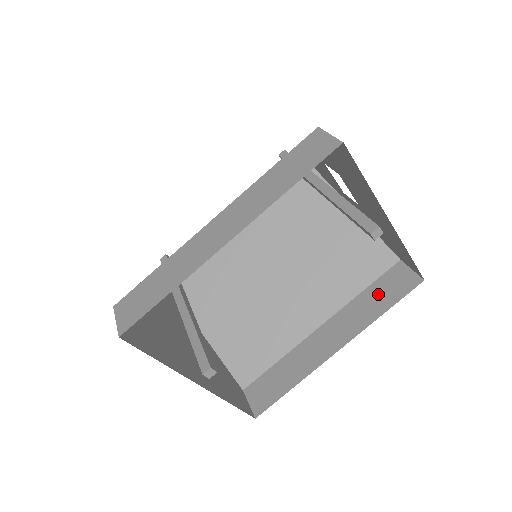
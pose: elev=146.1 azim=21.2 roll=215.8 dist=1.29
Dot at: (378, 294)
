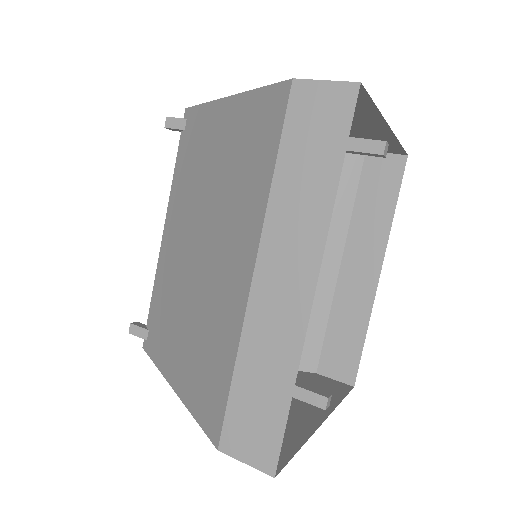
Dot at: (373, 197)
